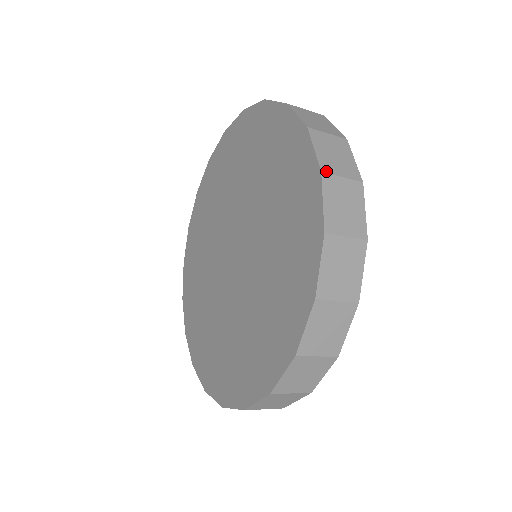
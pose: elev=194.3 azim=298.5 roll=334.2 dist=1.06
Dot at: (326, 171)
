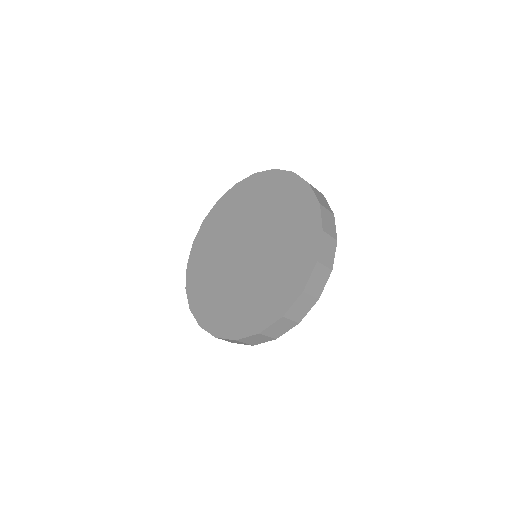
Dot at: (319, 261)
